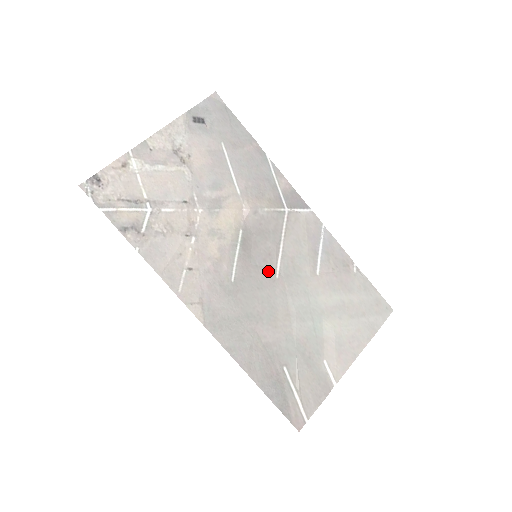
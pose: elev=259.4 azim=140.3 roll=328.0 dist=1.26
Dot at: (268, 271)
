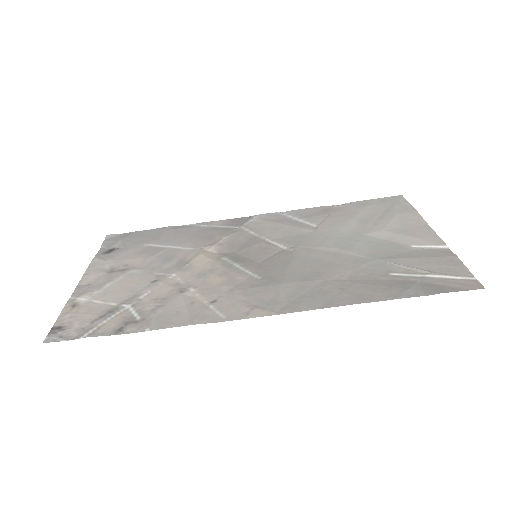
Dot at: (279, 254)
